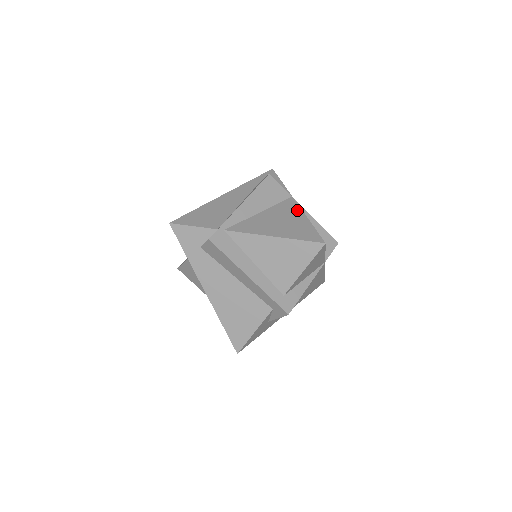
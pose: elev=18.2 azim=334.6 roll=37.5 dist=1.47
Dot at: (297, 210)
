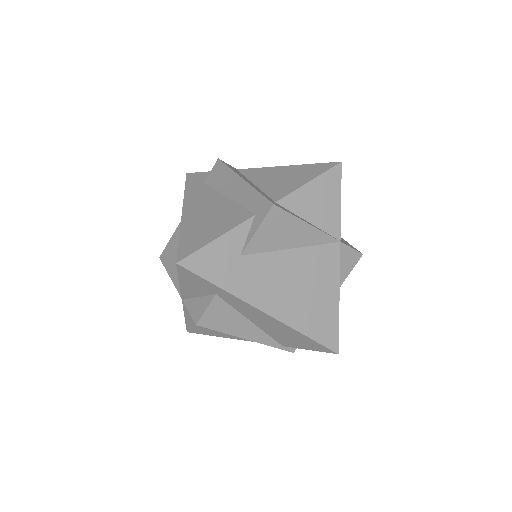
Dot at: occluded
